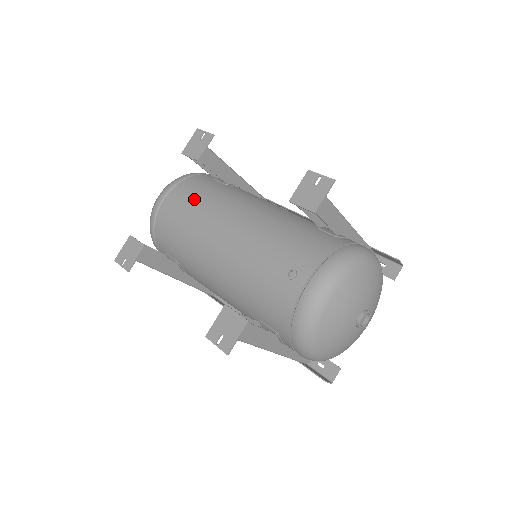
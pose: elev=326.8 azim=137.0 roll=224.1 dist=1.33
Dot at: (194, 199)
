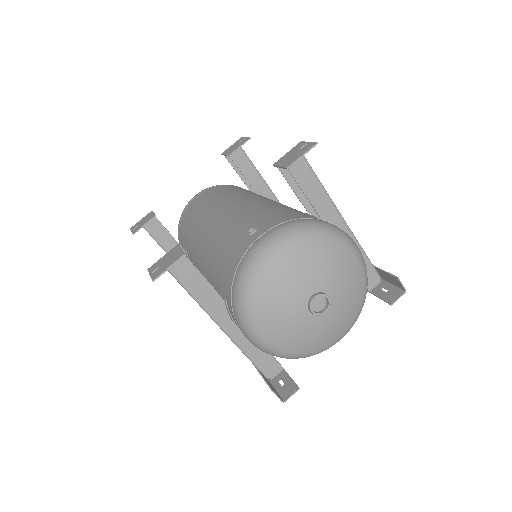
Dot at: (218, 193)
